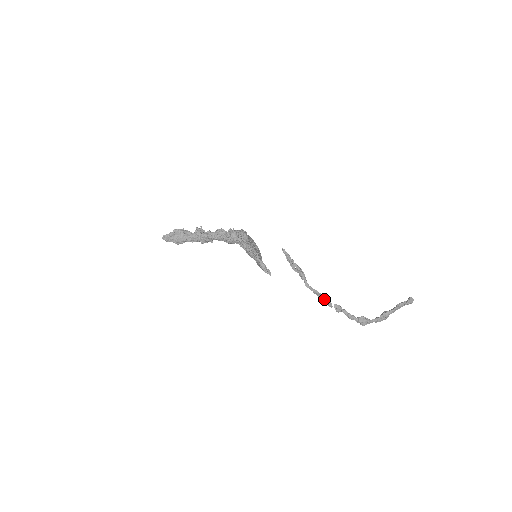
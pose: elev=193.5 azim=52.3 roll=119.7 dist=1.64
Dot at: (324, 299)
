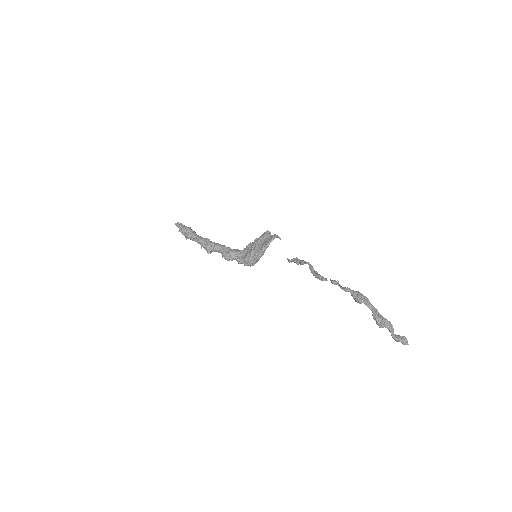
Dot at: (320, 275)
